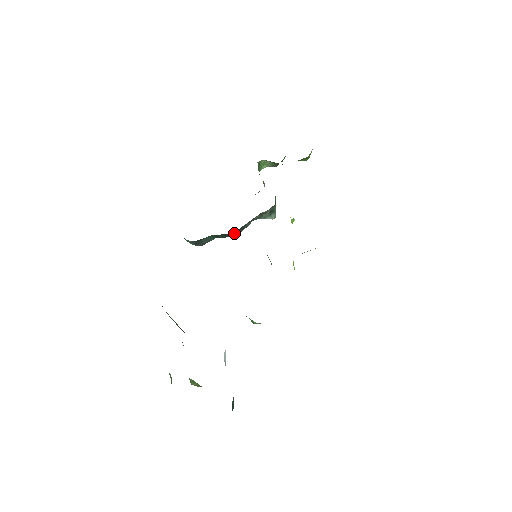
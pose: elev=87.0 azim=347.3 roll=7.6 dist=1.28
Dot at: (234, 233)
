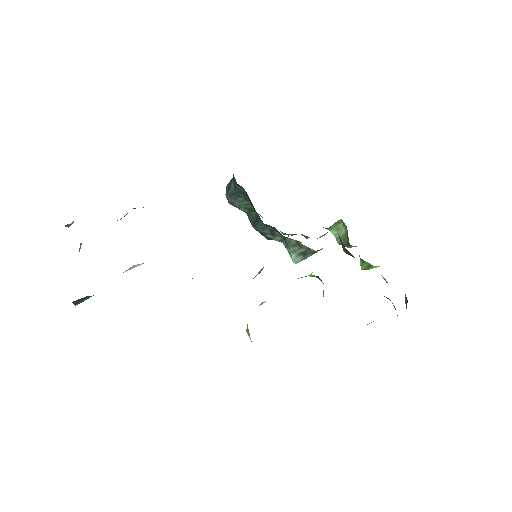
Dot at: (265, 225)
